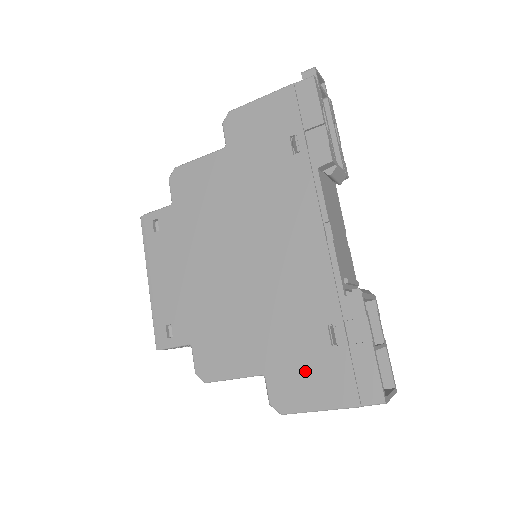
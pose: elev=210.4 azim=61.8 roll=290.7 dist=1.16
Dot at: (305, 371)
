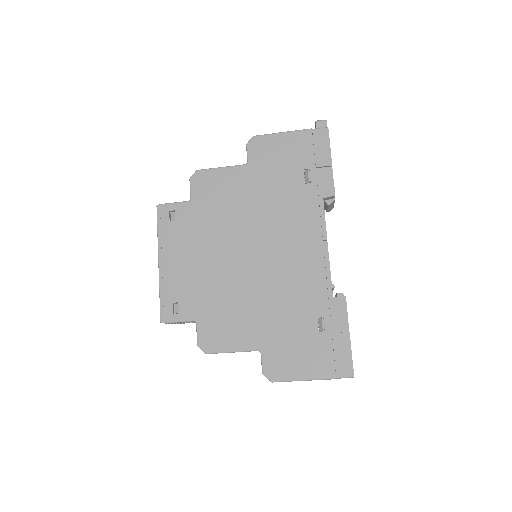
Dot at: (295, 350)
